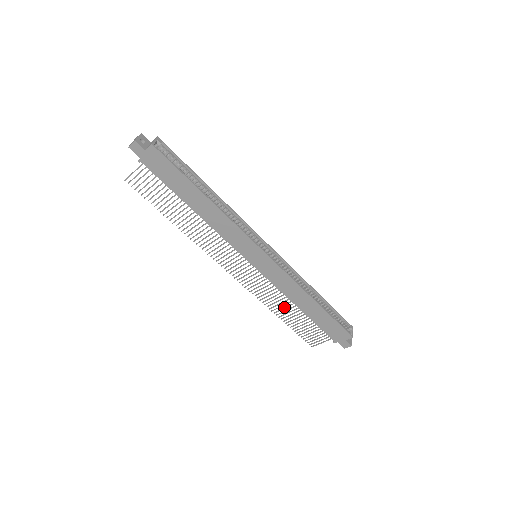
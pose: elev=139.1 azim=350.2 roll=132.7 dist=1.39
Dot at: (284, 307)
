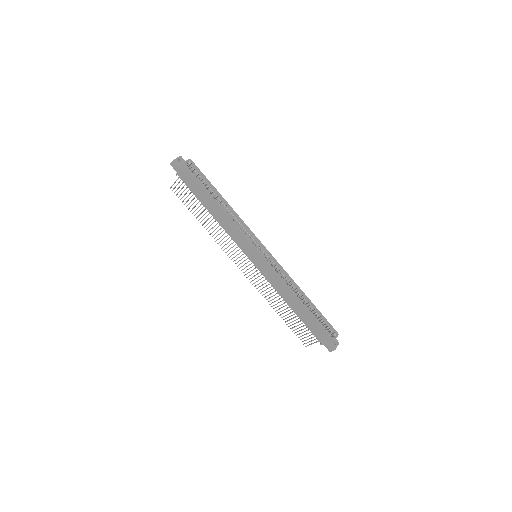
Dot at: occluded
